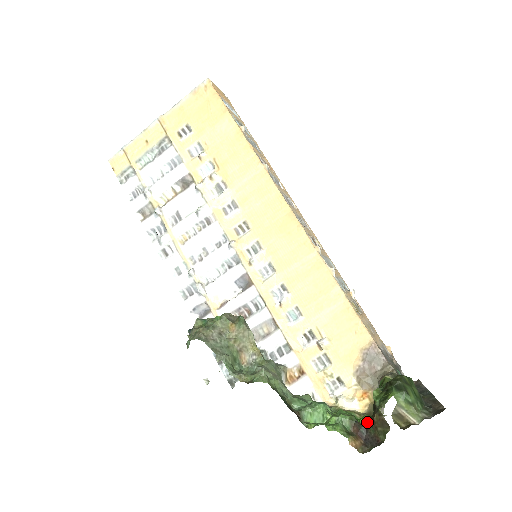
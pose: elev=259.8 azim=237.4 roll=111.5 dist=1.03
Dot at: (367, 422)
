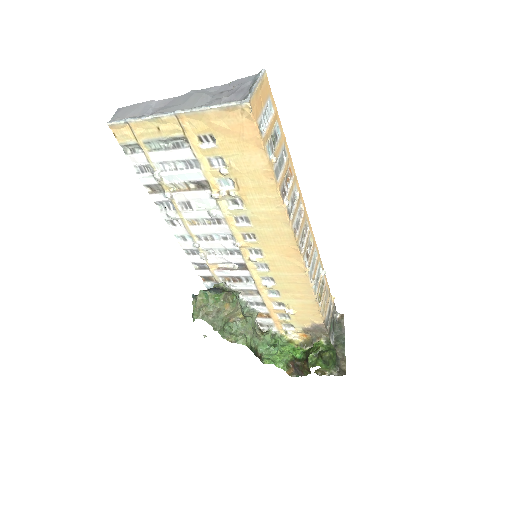
Dot at: (300, 358)
